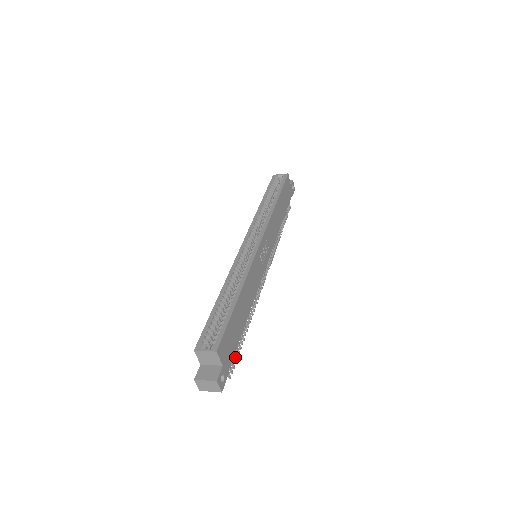
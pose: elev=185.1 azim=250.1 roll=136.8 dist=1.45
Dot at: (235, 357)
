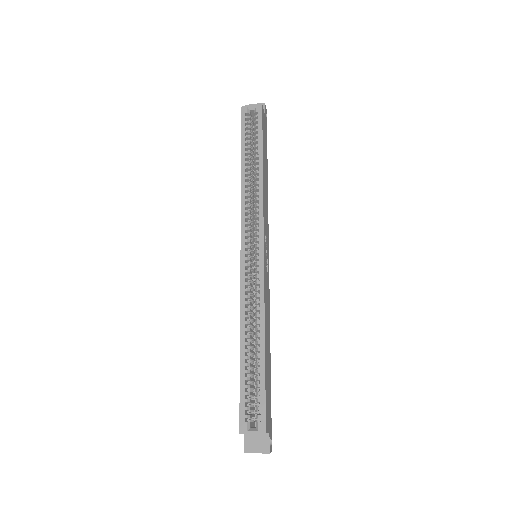
Dot at: occluded
